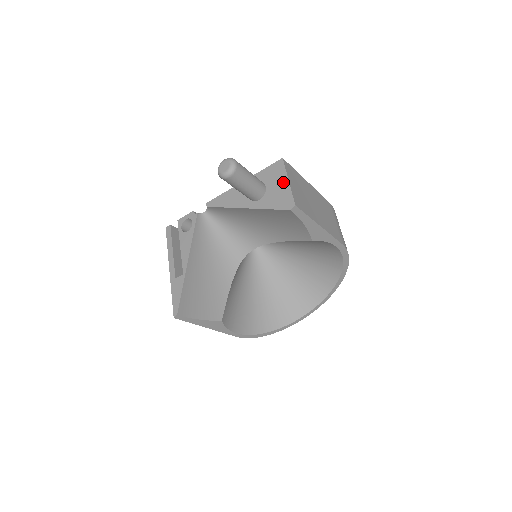
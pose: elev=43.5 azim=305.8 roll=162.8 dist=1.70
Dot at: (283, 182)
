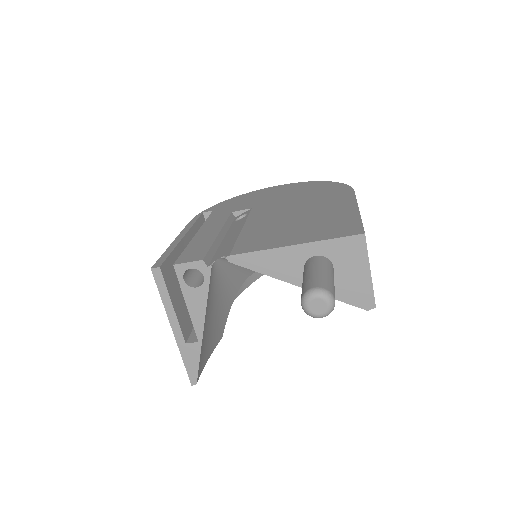
Dot at: (362, 271)
